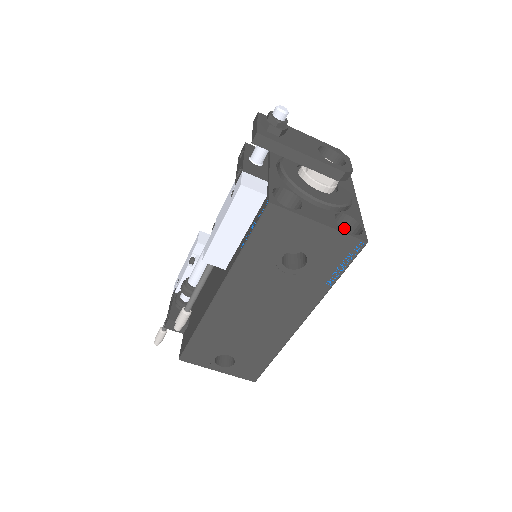
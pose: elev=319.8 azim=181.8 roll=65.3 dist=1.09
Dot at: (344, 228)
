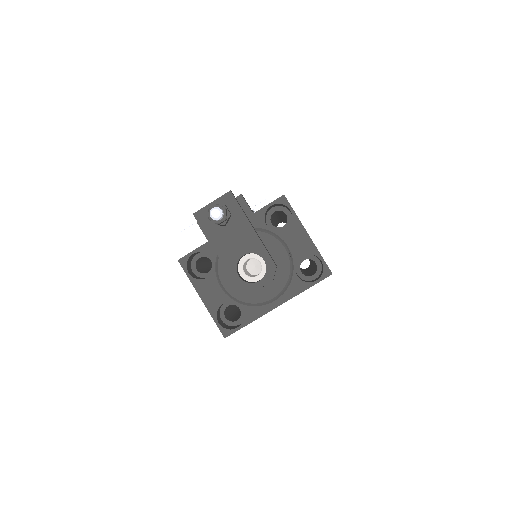
Dot at: occluded
